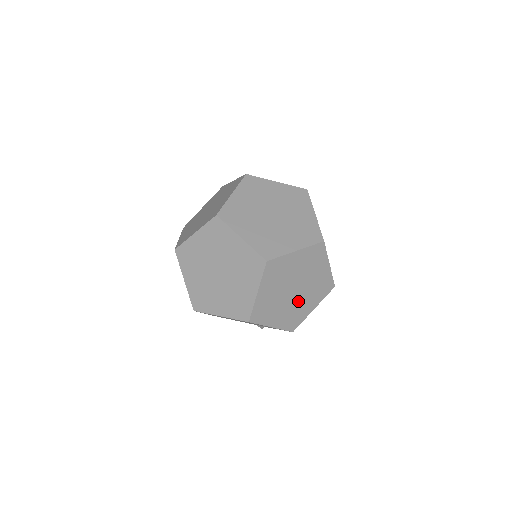
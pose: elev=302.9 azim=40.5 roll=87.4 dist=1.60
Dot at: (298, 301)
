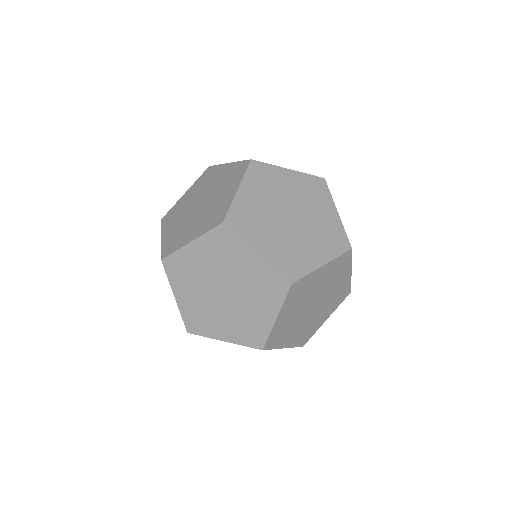
Dot at: (314, 315)
